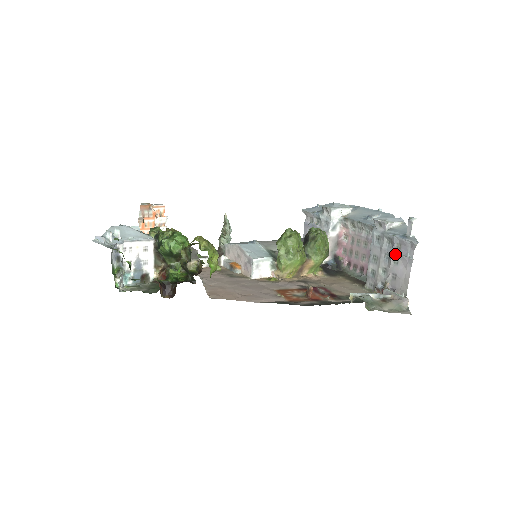
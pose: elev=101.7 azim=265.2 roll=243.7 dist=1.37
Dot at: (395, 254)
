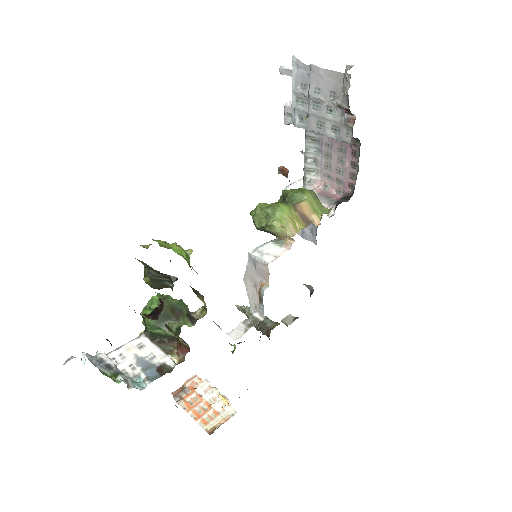
Dot at: (309, 91)
